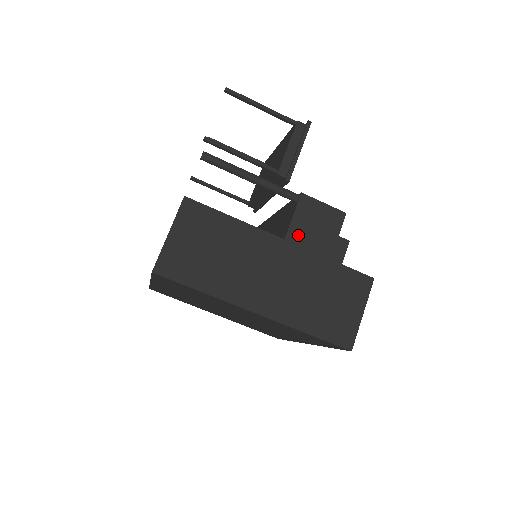
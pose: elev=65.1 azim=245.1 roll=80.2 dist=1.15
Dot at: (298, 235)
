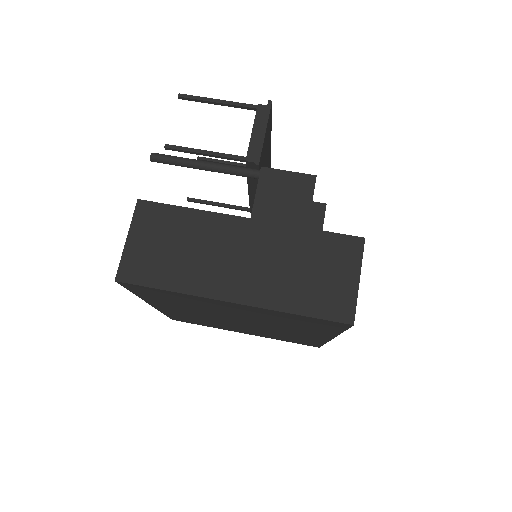
Dot at: (265, 211)
